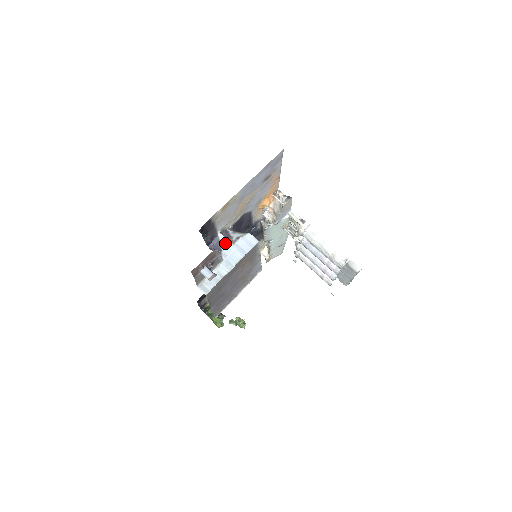
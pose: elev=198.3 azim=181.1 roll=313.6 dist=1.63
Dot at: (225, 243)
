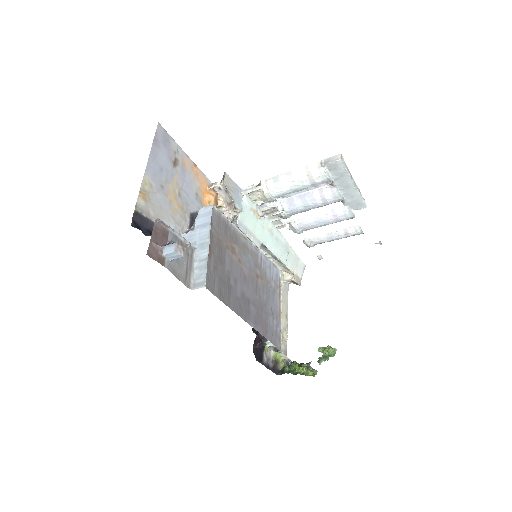
Dot at: (186, 237)
